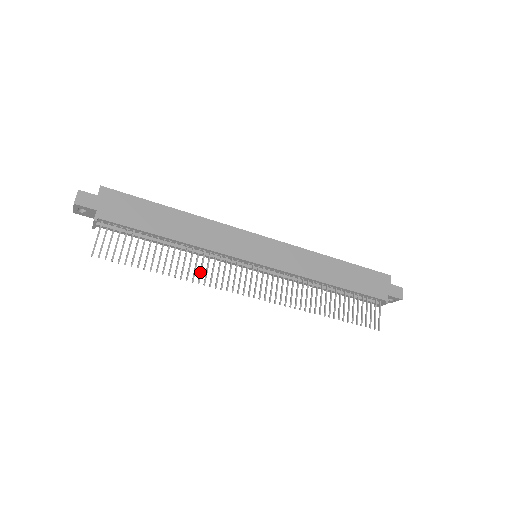
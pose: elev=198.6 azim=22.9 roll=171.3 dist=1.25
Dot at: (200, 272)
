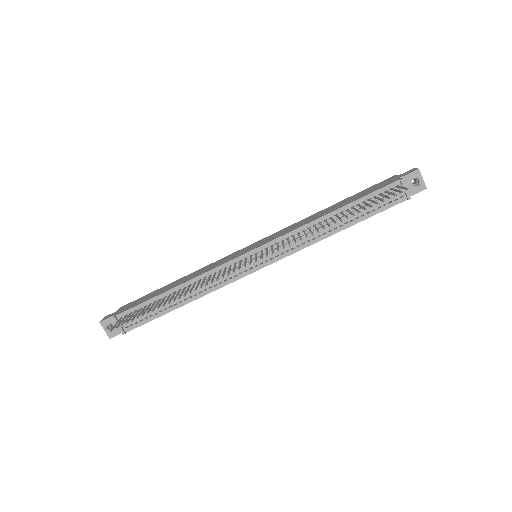
Dot at: (201, 284)
